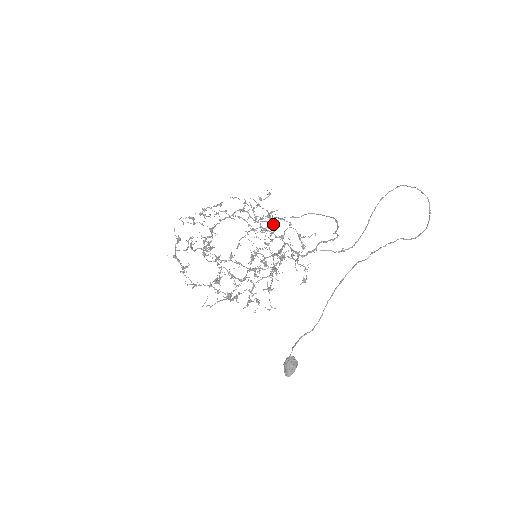
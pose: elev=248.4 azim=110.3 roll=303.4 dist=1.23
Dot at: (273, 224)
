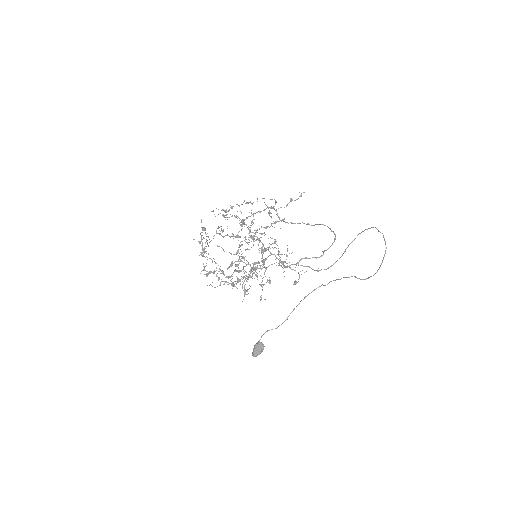
Dot at: (254, 241)
